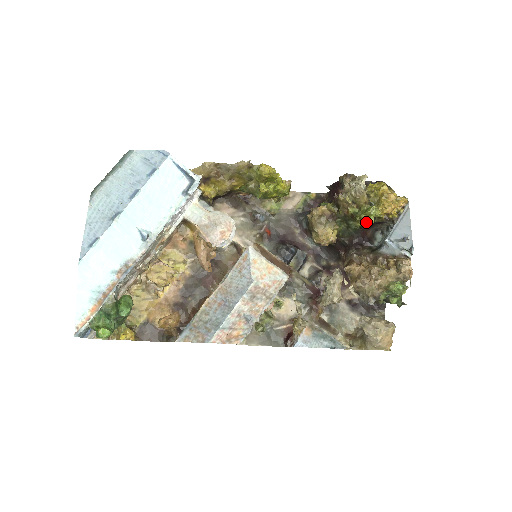
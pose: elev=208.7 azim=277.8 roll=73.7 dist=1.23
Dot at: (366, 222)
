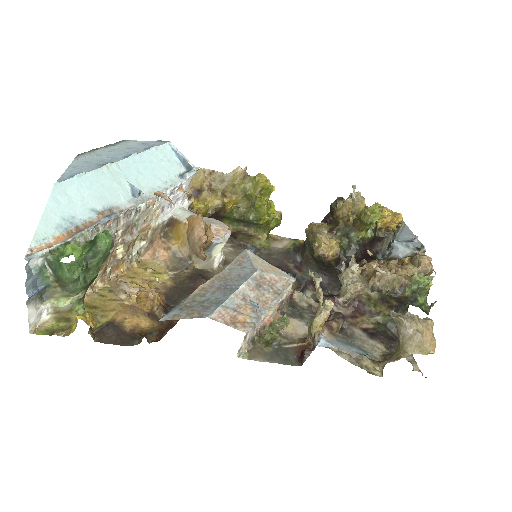
Dot at: (371, 219)
